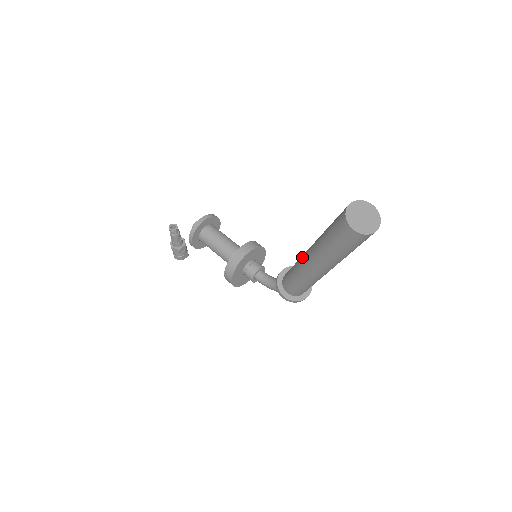
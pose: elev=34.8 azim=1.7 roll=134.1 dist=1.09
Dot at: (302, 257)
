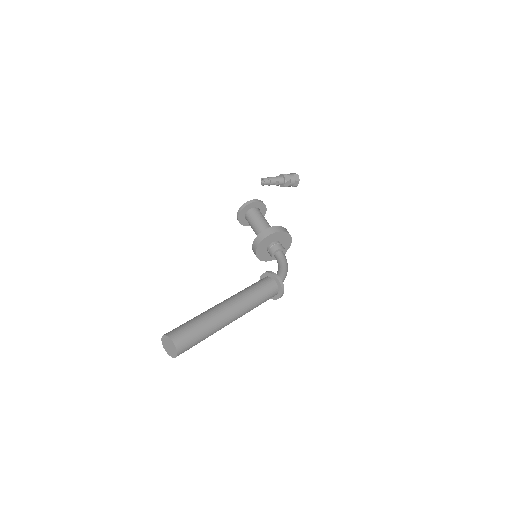
Dot at: occluded
